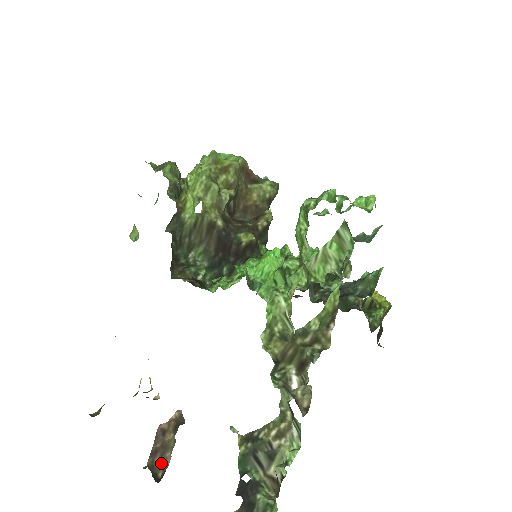
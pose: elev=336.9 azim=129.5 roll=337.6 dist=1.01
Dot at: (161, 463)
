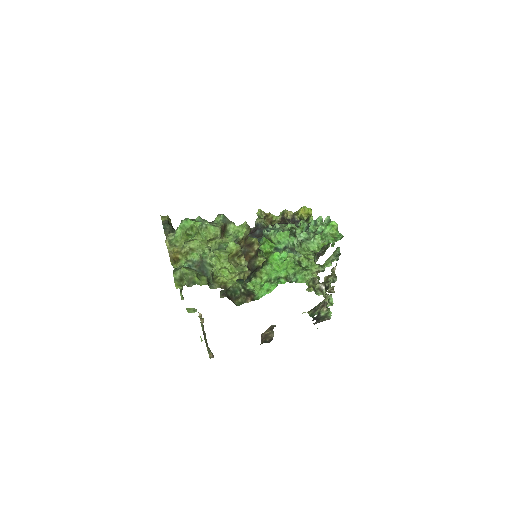
Dot at: (267, 338)
